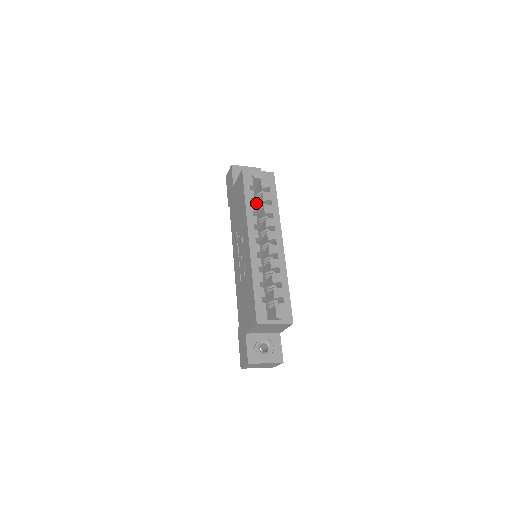
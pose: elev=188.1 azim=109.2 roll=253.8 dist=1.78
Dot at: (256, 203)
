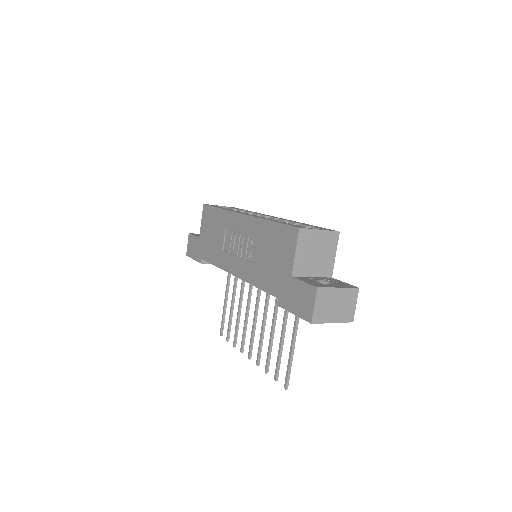
Dot at: occluded
